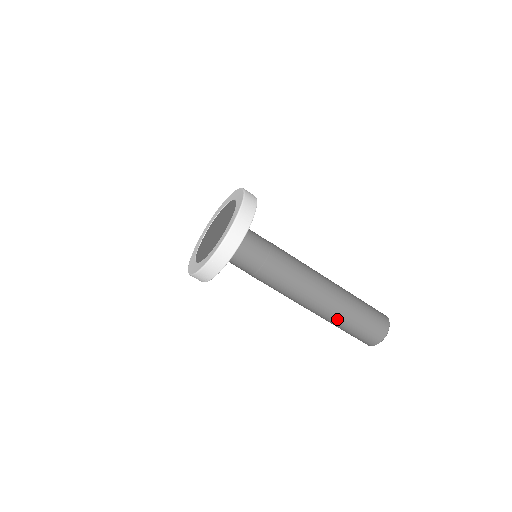
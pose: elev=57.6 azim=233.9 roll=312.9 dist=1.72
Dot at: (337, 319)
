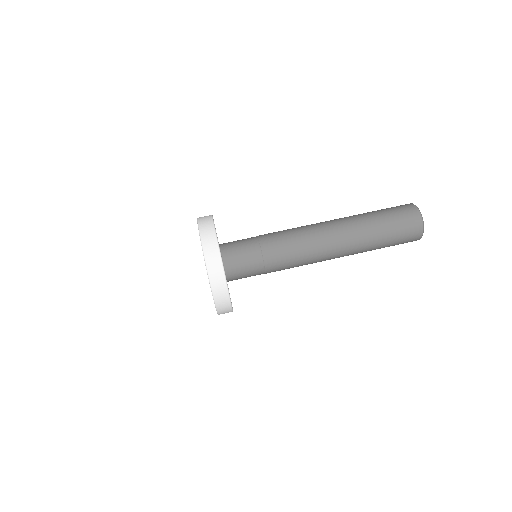
Dot at: (365, 236)
